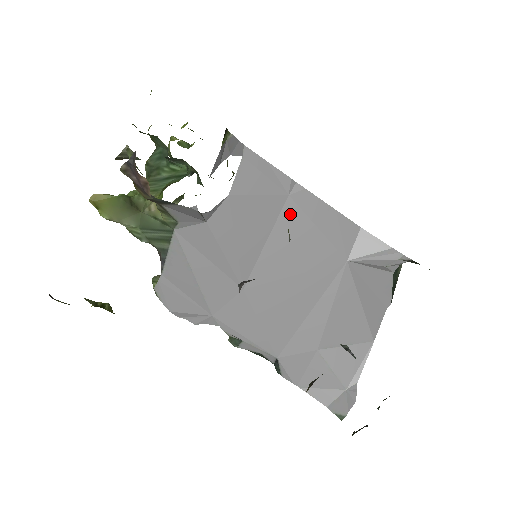
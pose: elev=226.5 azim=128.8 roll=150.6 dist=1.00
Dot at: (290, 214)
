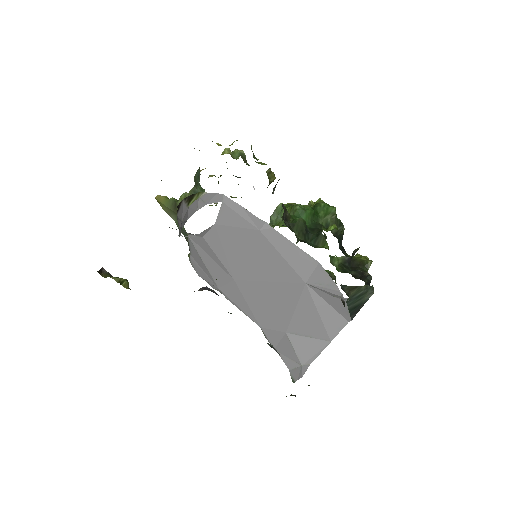
Dot at: (261, 242)
